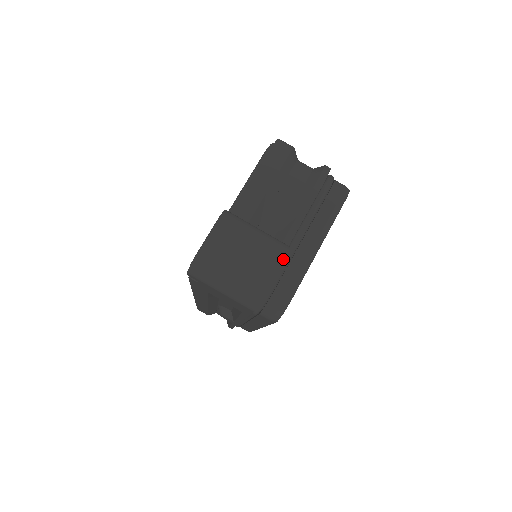
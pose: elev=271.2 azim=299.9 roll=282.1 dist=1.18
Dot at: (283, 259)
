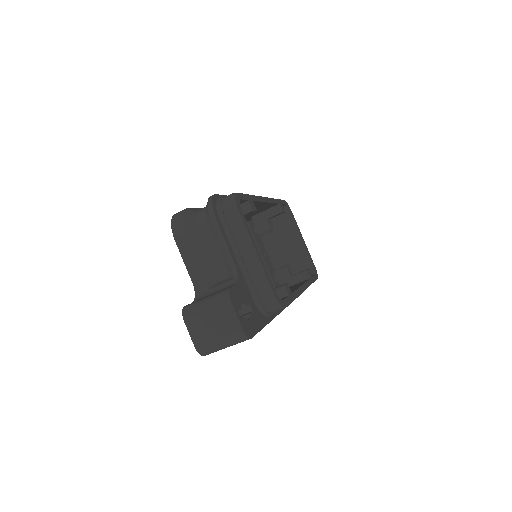
Dot at: (231, 303)
